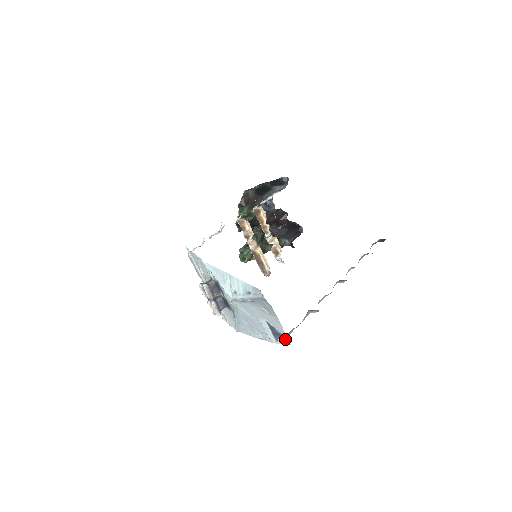
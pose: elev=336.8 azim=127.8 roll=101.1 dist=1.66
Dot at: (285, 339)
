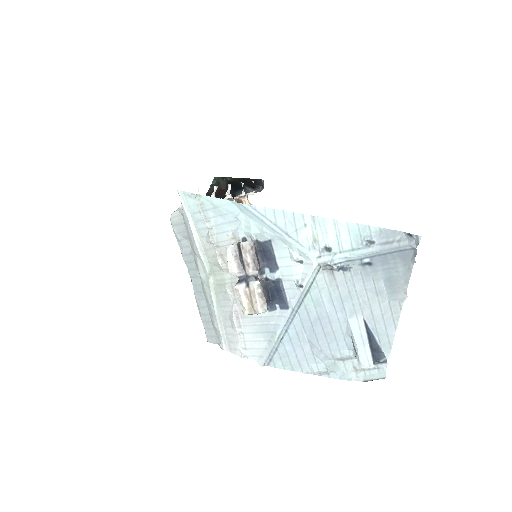
Dot at: (381, 364)
